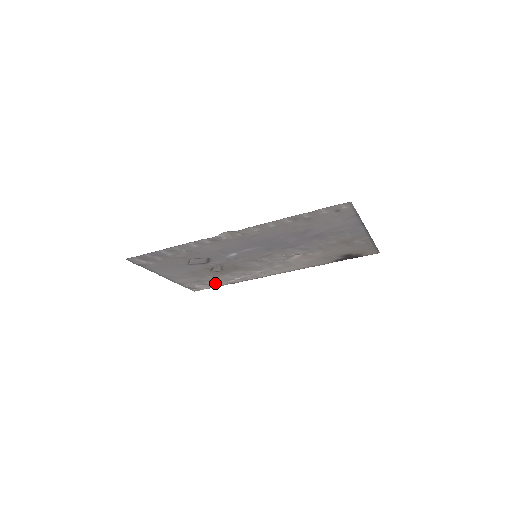
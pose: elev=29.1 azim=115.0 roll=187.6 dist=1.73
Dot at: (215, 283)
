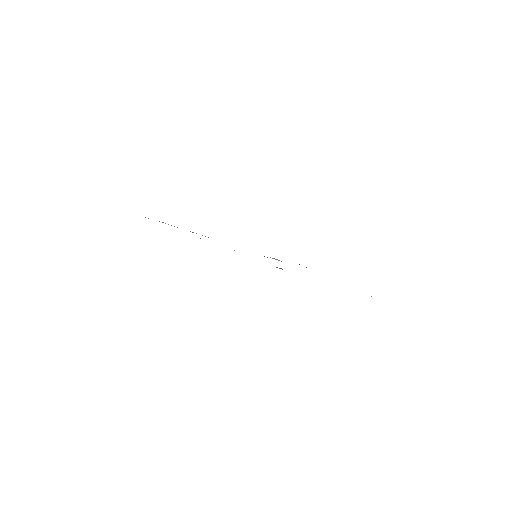
Dot at: occluded
